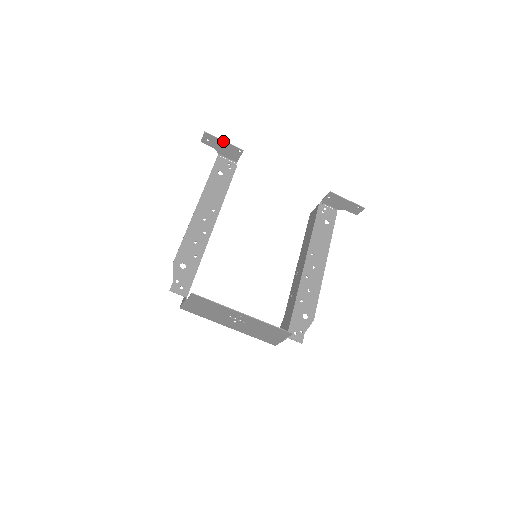
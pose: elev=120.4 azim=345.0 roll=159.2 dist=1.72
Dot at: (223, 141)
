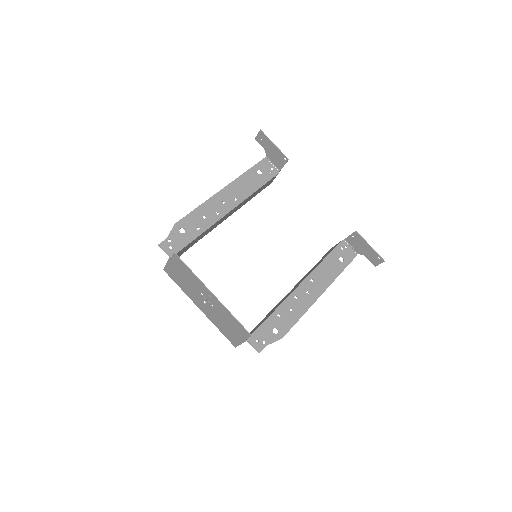
Dot at: (274, 144)
